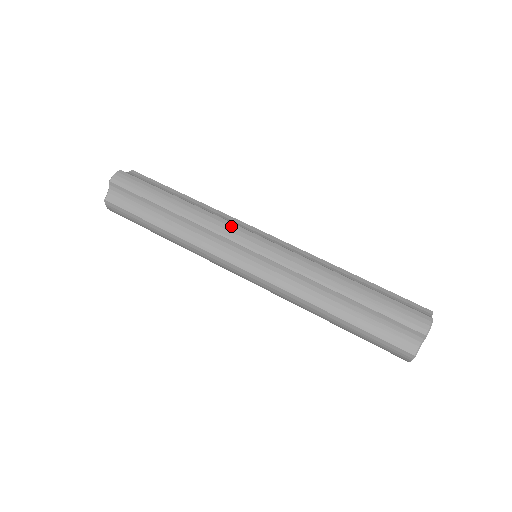
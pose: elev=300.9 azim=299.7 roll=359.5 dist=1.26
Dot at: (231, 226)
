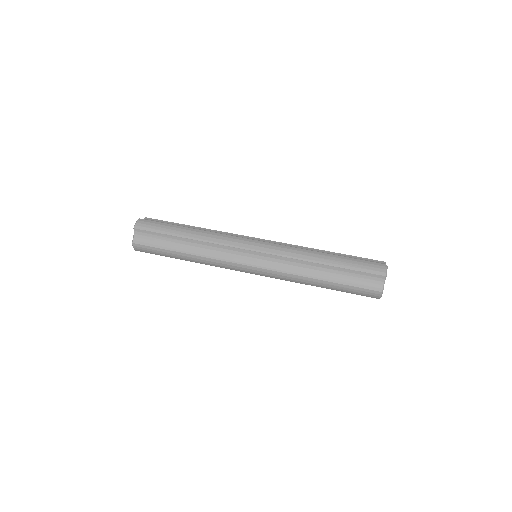
Dot at: (234, 238)
